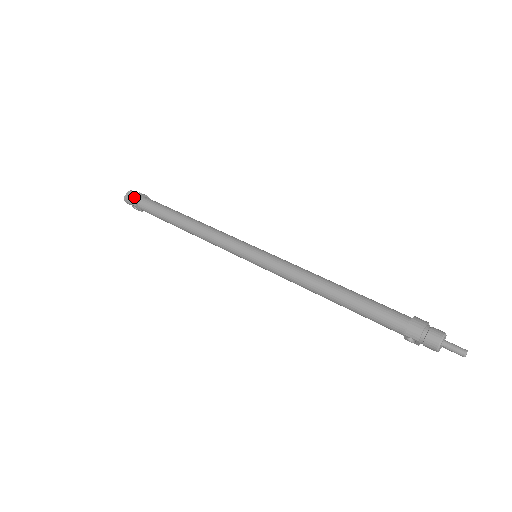
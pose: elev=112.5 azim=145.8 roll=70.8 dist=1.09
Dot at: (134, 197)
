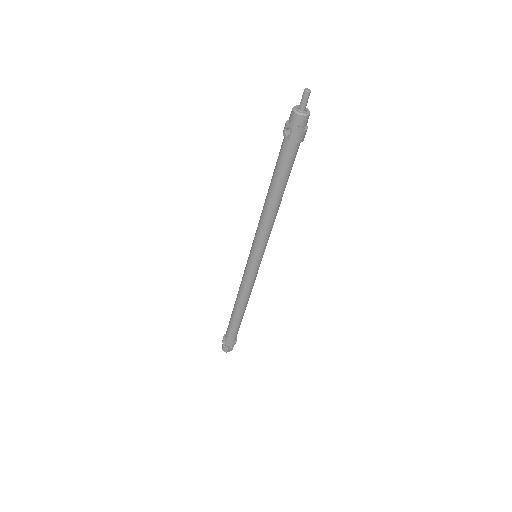
Dot at: occluded
